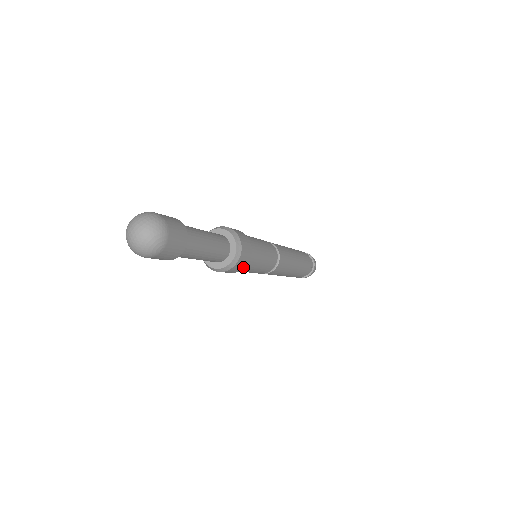
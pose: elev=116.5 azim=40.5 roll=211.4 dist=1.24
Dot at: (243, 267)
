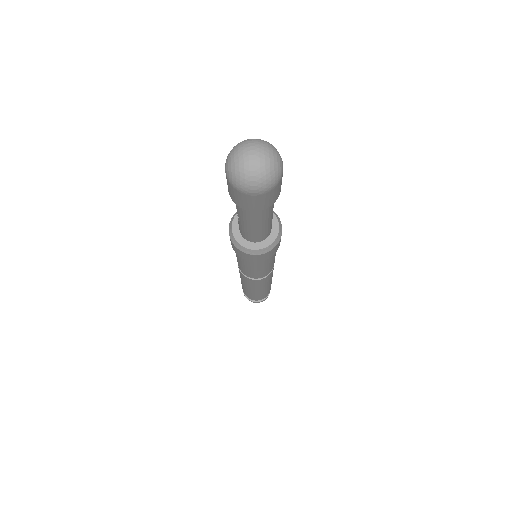
Dot at: occluded
